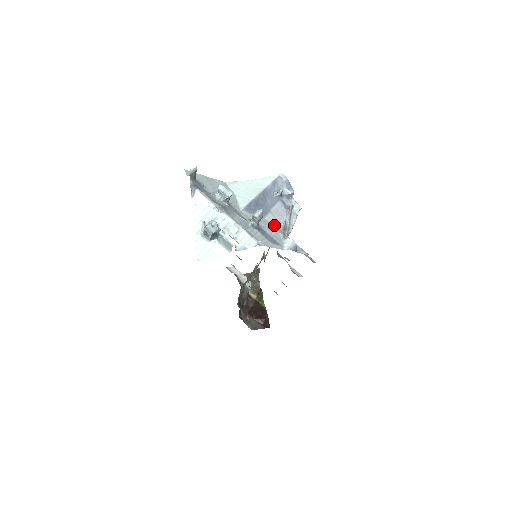
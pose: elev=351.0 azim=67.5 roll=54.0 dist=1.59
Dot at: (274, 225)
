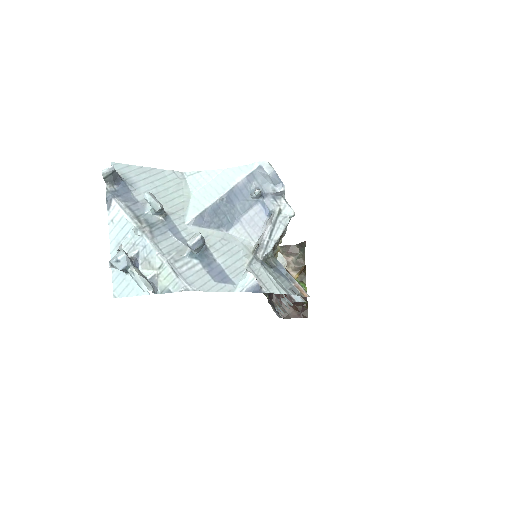
Dot at: (242, 243)
